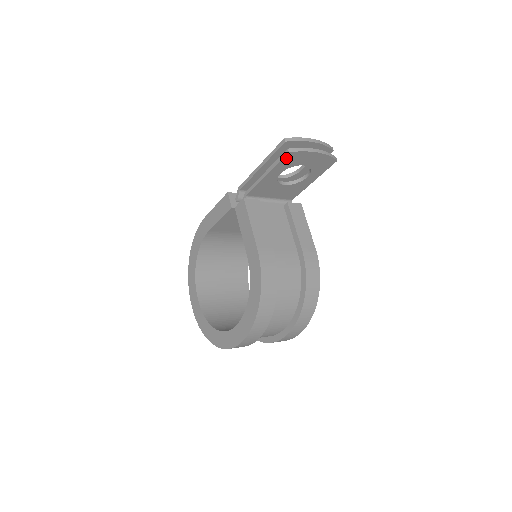
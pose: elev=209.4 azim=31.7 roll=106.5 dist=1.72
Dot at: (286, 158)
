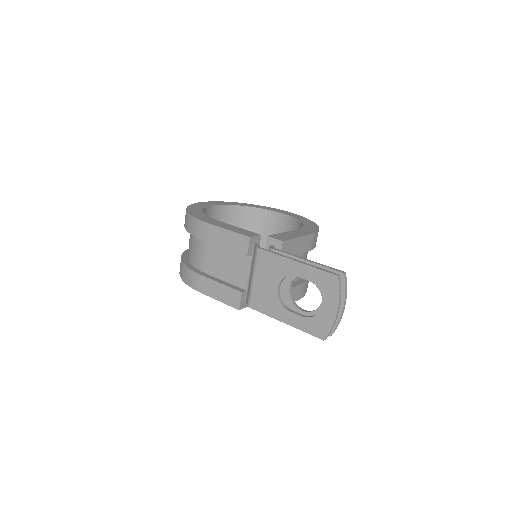
Dot at: occluded
